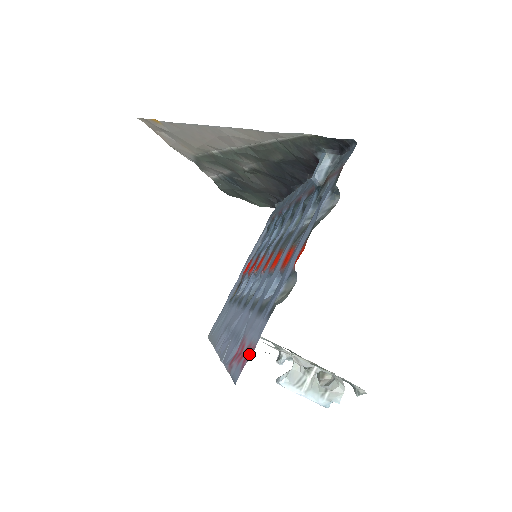
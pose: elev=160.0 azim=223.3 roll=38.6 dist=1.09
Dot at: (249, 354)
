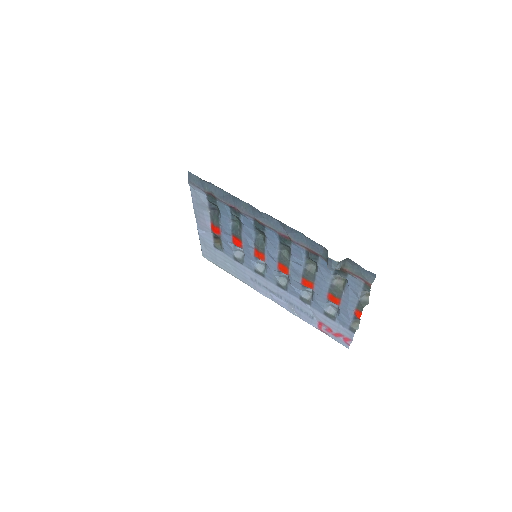
Dot at: (347, 340)
